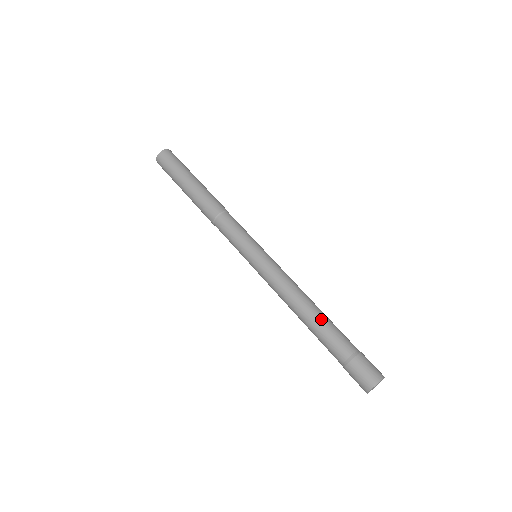
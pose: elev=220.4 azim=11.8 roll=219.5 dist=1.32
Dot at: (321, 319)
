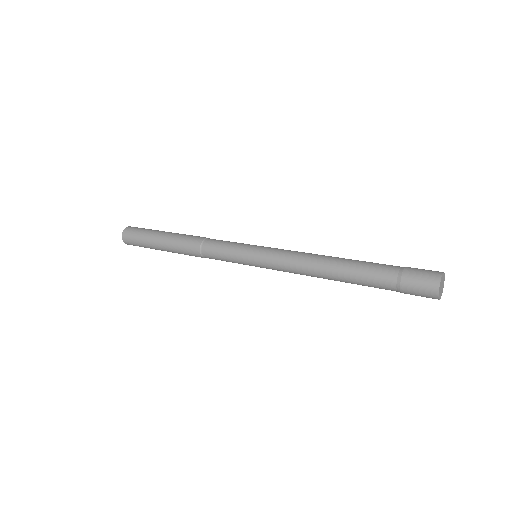
Dot at: (346, 273)
